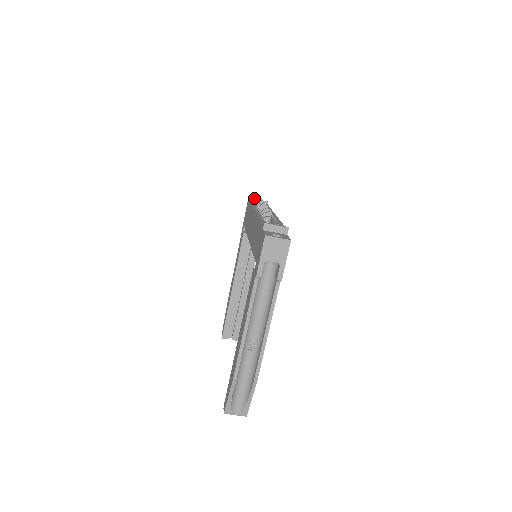
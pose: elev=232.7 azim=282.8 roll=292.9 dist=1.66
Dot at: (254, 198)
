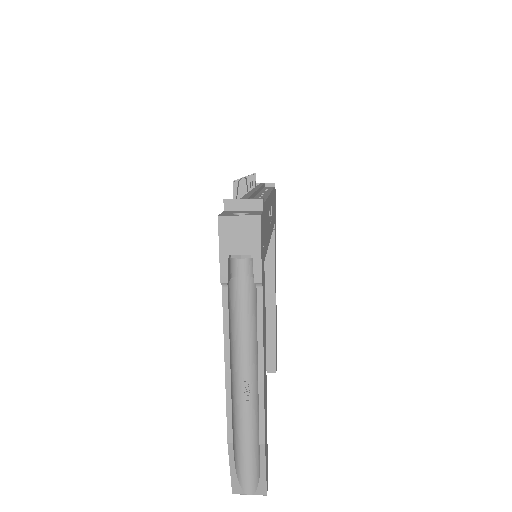
Dot at: occluded
